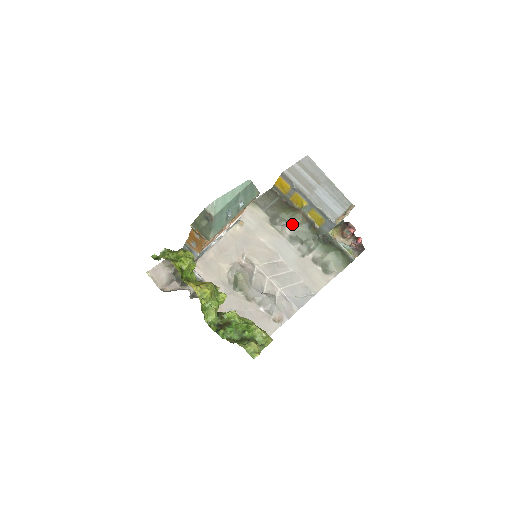
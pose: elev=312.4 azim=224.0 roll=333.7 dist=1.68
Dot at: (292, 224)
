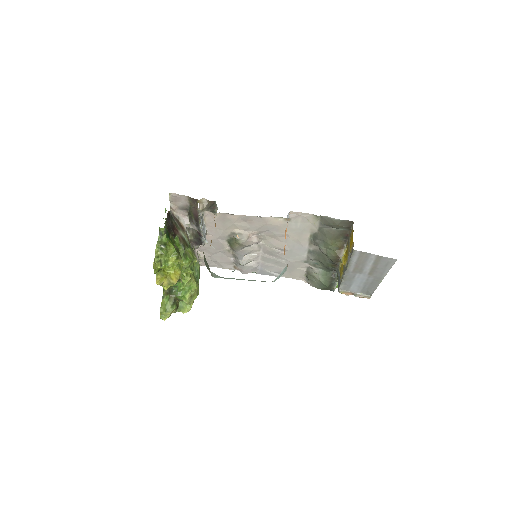
Dot at: (323, 252)
